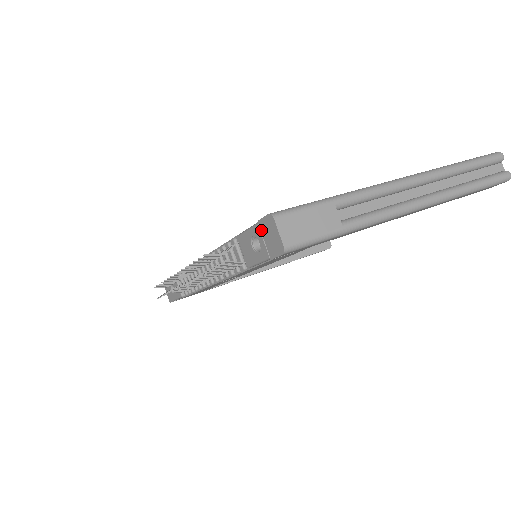
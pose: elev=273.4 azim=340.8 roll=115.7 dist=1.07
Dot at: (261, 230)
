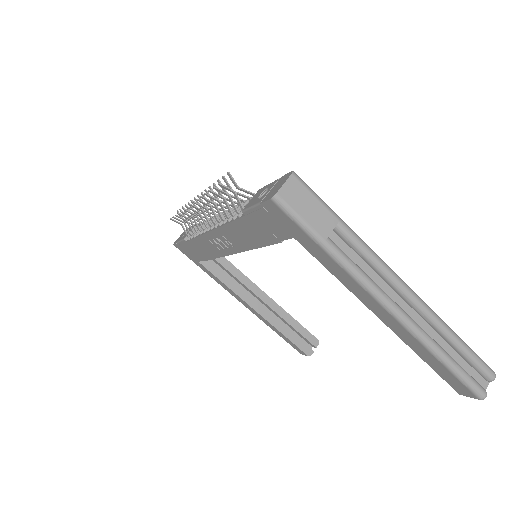
Dot at: (277, 183)
